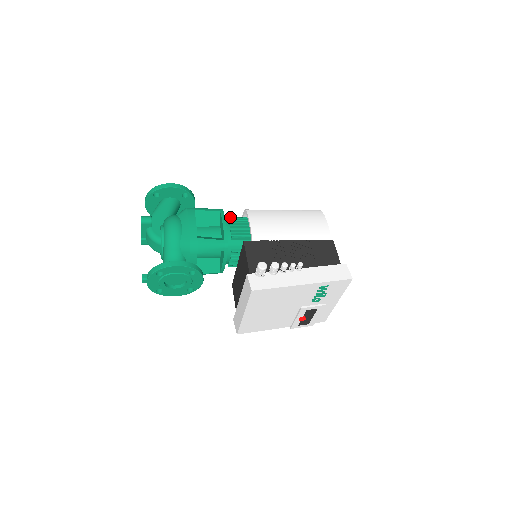
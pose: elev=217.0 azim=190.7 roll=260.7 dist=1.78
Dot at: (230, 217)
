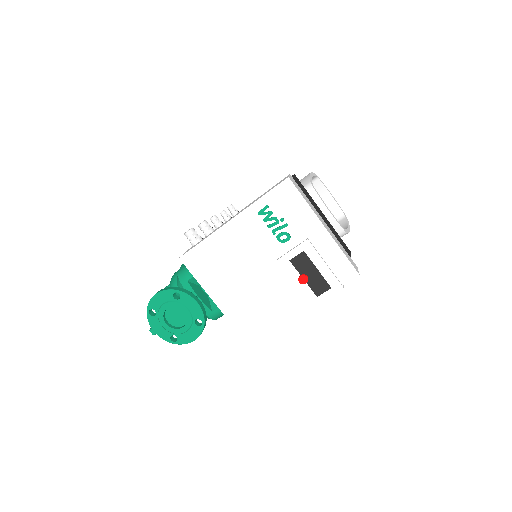
Dot at: occluded
